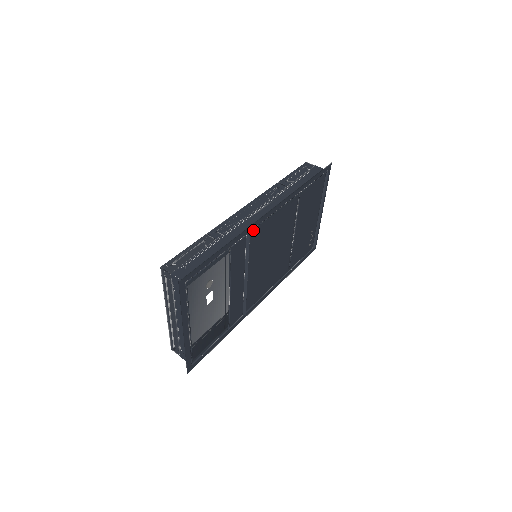
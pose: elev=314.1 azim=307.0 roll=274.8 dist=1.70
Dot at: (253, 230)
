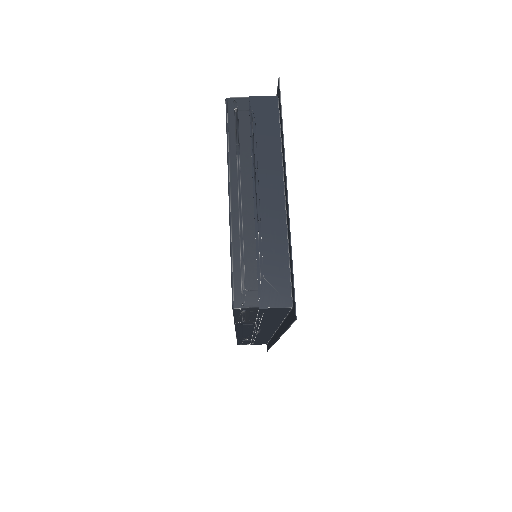
Dot at: occluded
